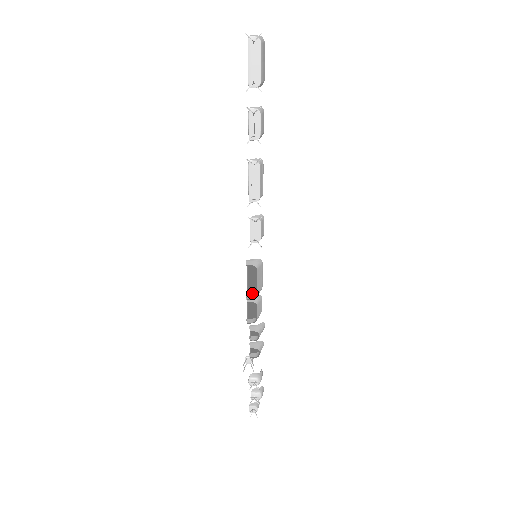
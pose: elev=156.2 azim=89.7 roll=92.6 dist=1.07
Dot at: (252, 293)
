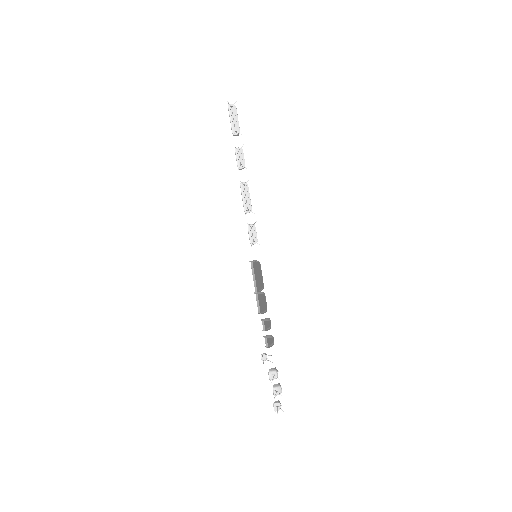
Dot at: (258, 289)
